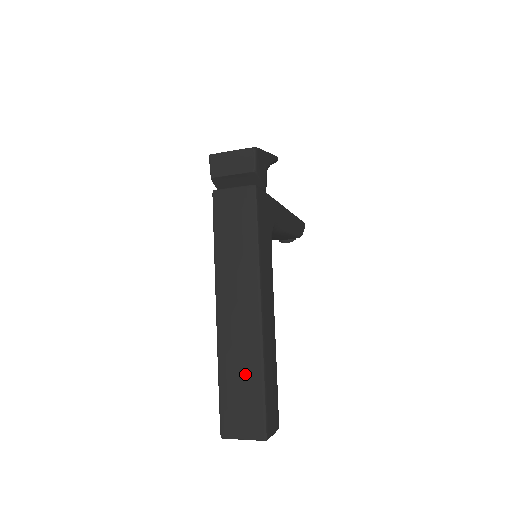
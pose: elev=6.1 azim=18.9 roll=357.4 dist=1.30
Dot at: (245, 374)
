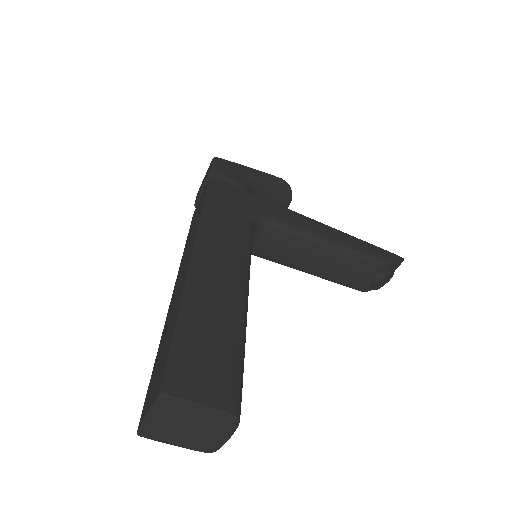
Dot at: (168, 329)
